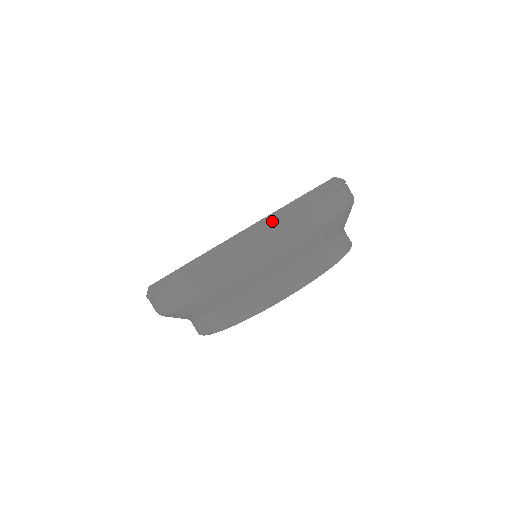
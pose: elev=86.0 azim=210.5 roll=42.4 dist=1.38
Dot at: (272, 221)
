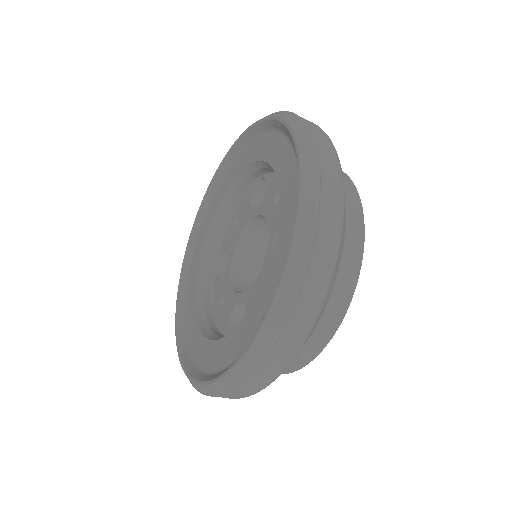
Dot at: (223, 390)
